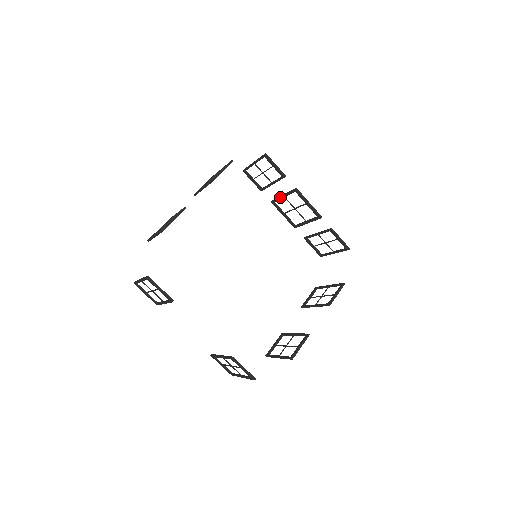
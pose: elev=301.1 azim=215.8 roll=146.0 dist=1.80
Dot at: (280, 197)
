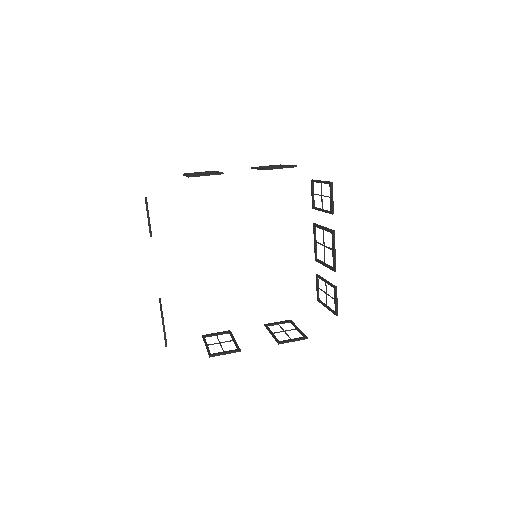
Dot at: (320, 226)
